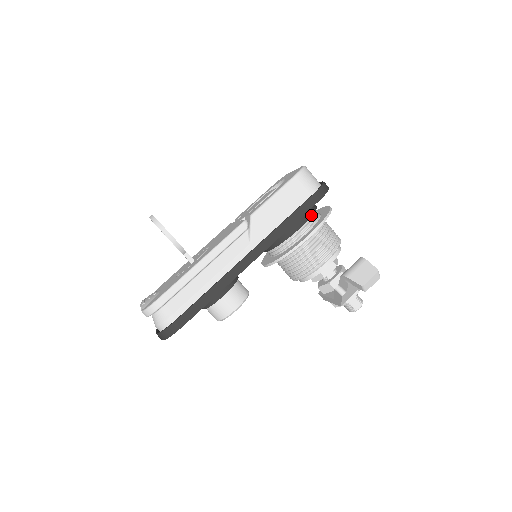
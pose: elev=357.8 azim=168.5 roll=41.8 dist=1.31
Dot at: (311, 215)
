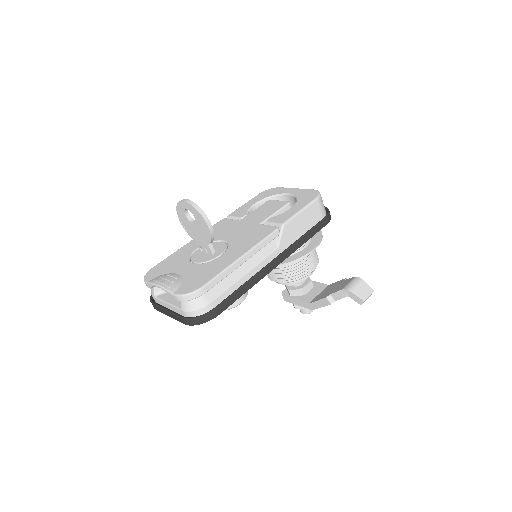
Dot at: occluded
